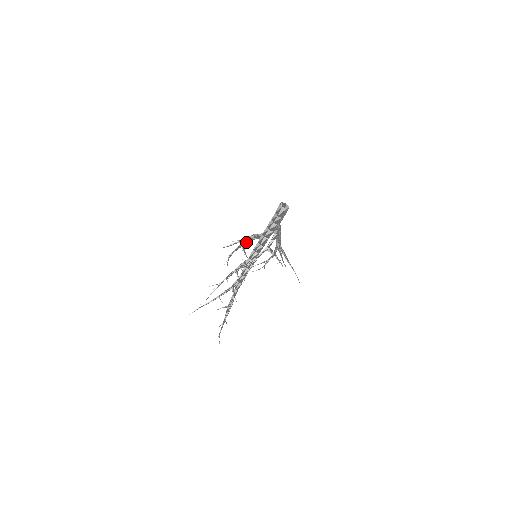
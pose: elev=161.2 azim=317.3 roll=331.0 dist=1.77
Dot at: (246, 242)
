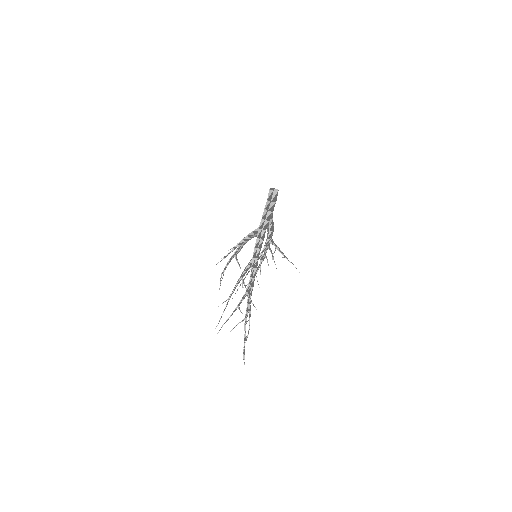
Dot at: (239, 248)
